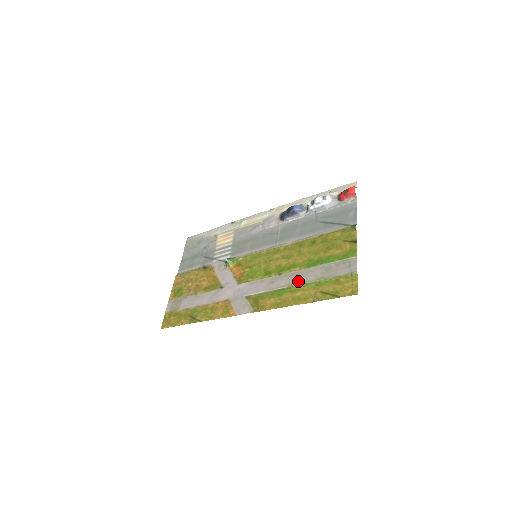
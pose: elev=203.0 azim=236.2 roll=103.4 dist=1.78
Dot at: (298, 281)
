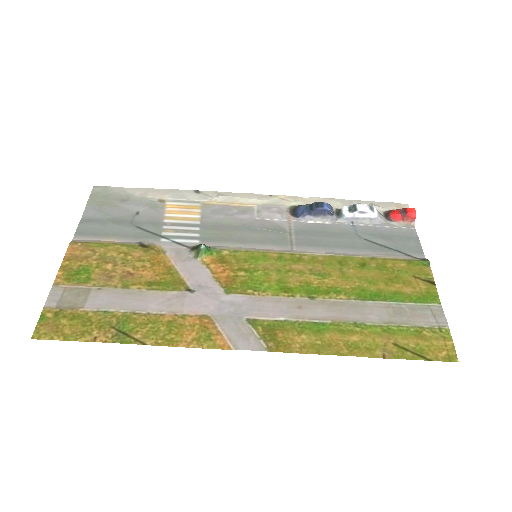
Dot at: (350, 317)
